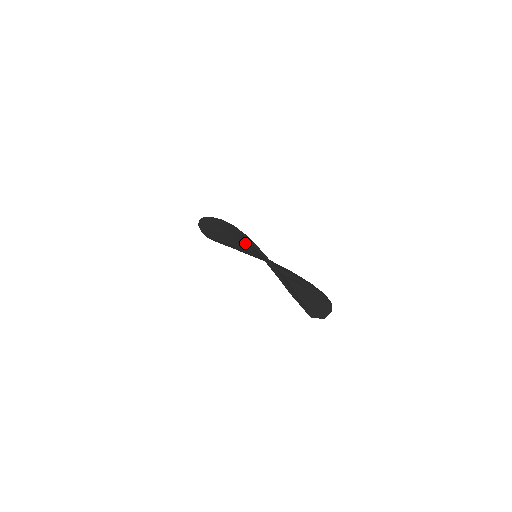
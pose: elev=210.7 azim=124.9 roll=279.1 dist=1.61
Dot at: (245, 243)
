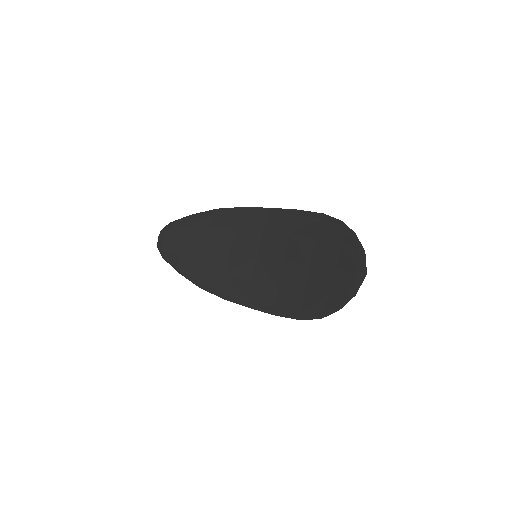
Dot at: (278, 232)
